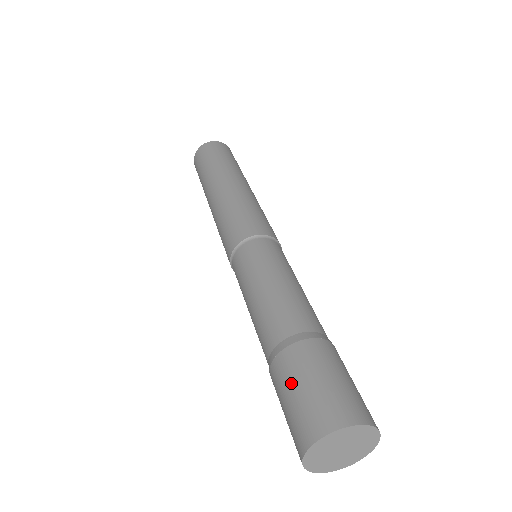
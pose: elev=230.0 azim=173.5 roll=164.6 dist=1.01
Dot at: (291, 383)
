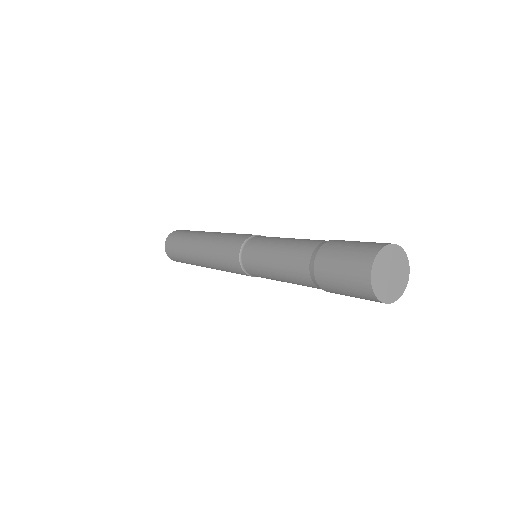
Dot at: (353, 241)
